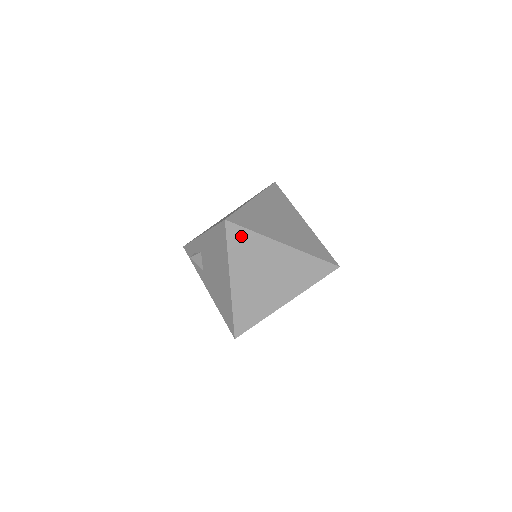
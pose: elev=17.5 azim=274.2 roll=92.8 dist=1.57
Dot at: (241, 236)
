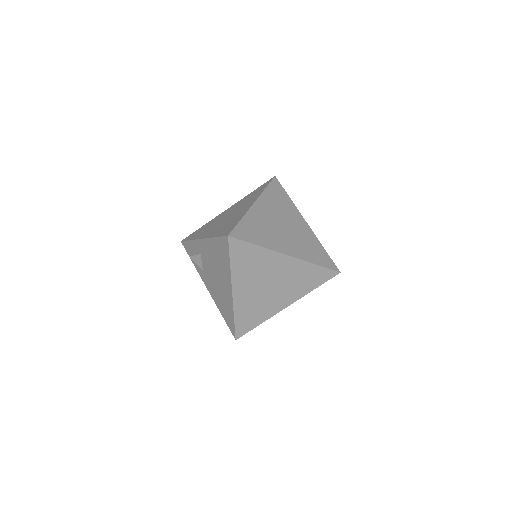
Dot at: (244, 250)
